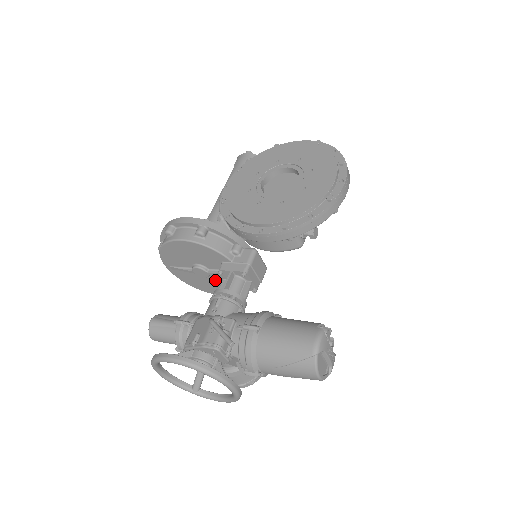
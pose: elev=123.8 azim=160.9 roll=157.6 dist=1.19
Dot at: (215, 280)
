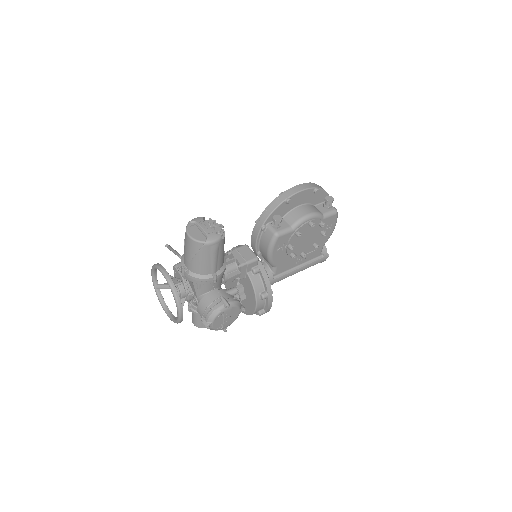
Dot at: (245, 290)
